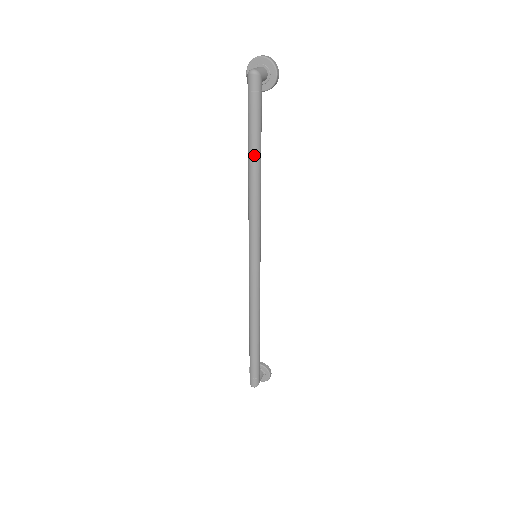
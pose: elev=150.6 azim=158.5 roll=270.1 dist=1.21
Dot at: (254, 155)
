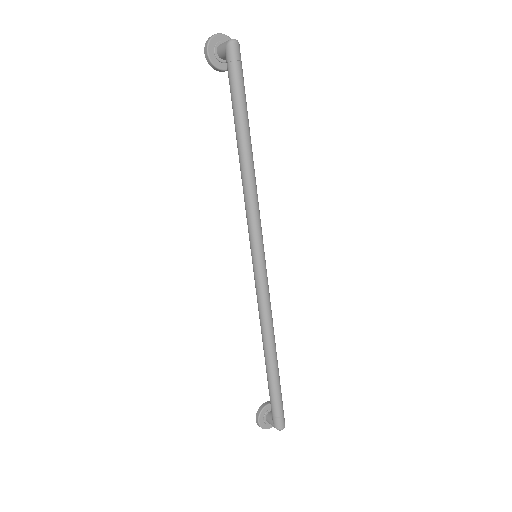
Dot at: (248, 131)
